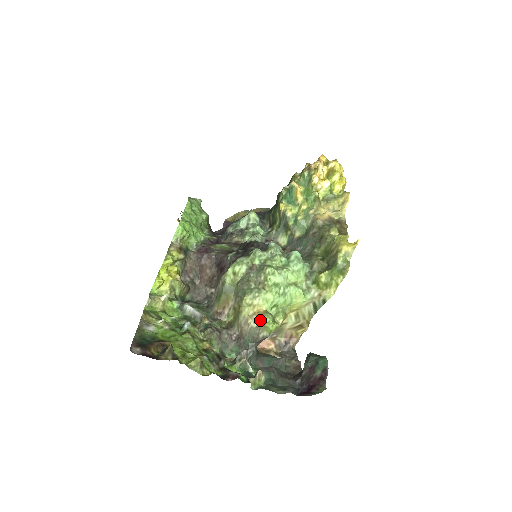
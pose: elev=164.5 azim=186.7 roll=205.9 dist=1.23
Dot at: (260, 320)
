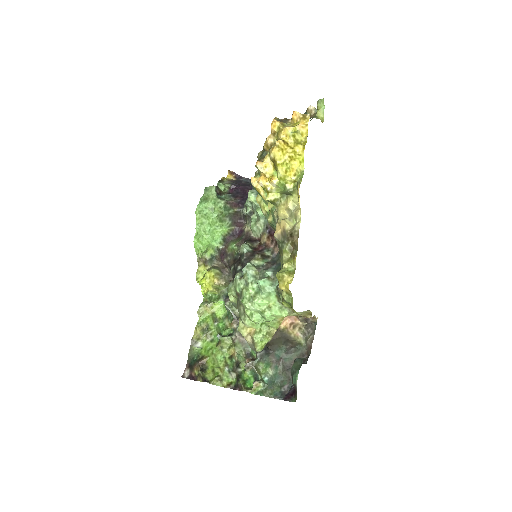
Dot at: (252, 340)
